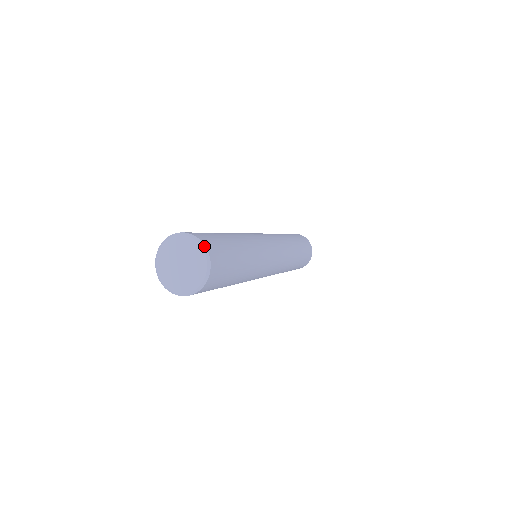
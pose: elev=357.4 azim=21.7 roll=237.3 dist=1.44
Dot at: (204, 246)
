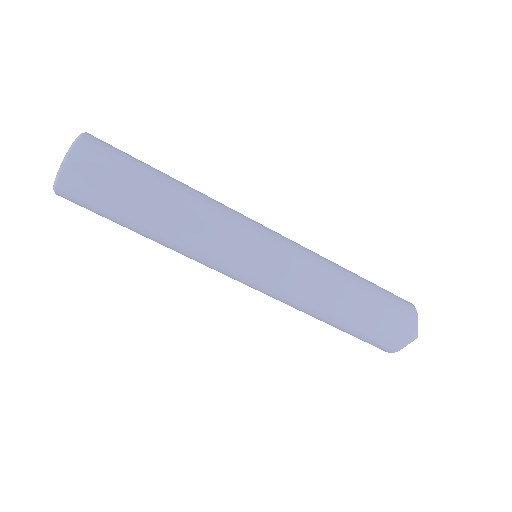
Dot at: occluded
